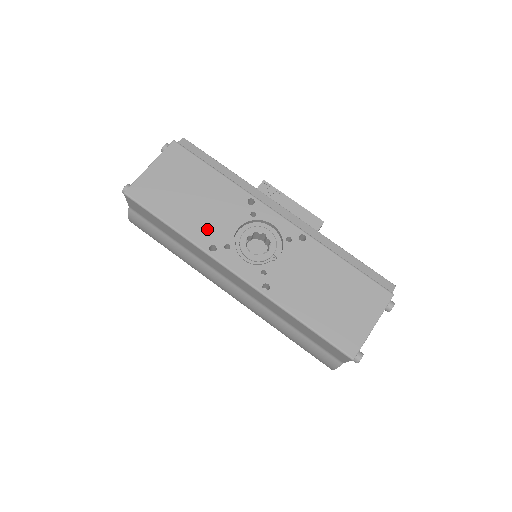
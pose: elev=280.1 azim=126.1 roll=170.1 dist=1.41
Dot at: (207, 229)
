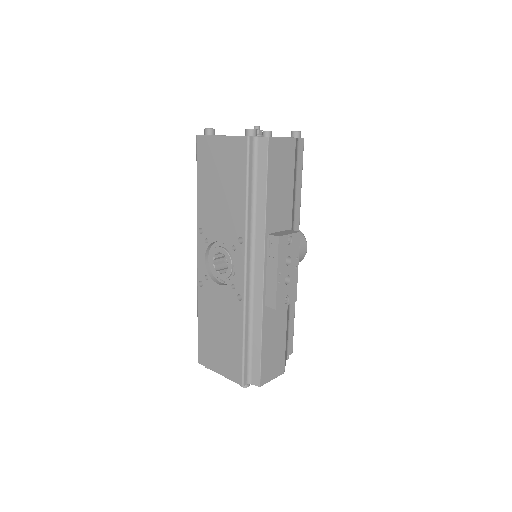
Dot at: (208, 218)
